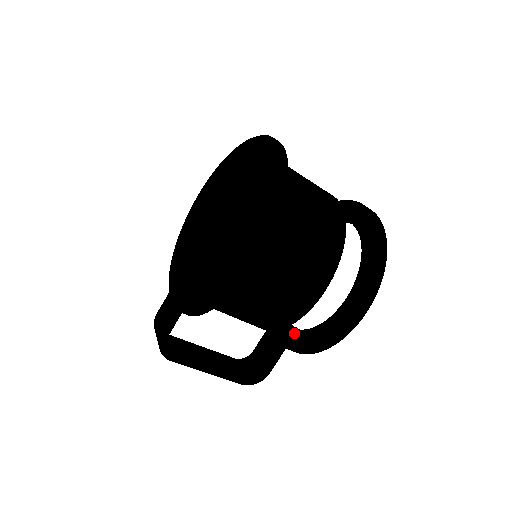
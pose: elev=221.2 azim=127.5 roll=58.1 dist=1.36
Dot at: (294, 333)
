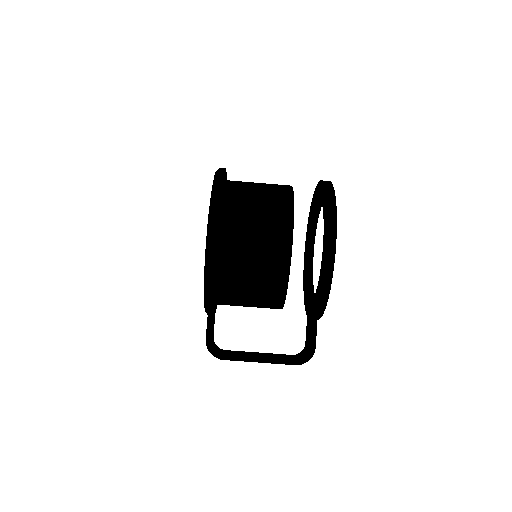
Dot at: (314, 300)
